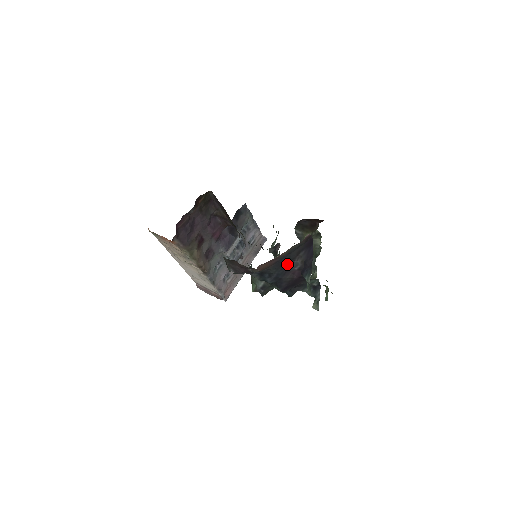
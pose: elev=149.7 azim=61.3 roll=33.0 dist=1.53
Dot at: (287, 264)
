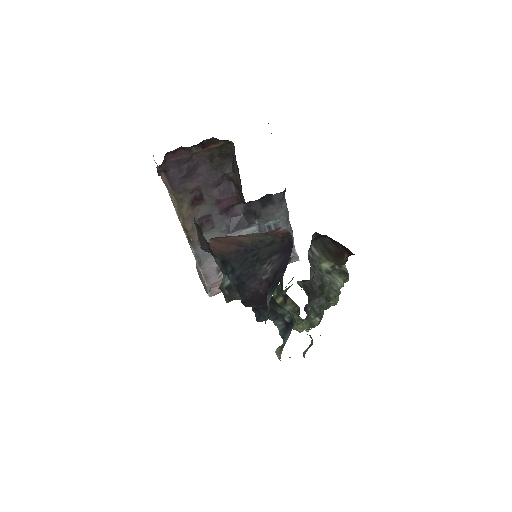
Dot at: (254, 264)
